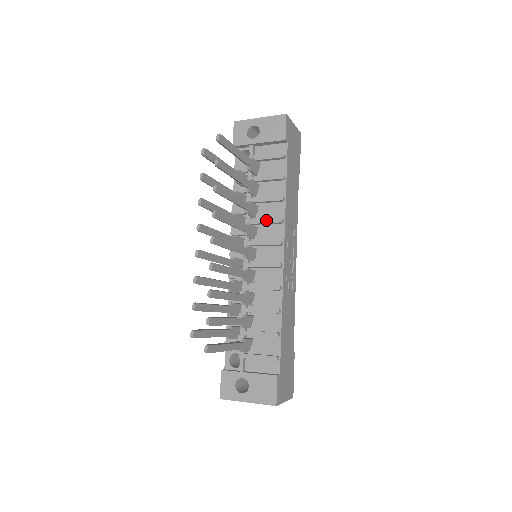
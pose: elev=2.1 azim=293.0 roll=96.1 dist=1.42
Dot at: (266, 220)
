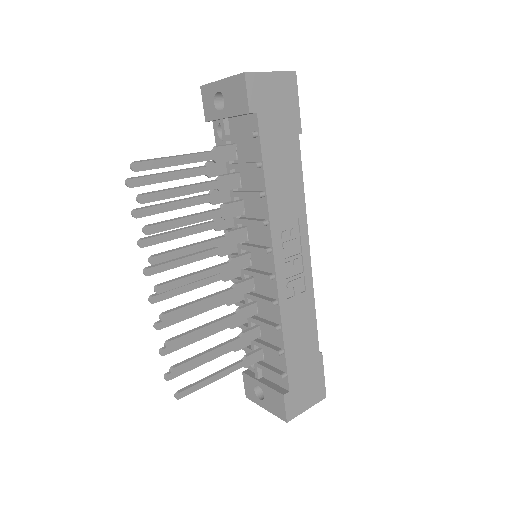
Dot at: (250, 221)
